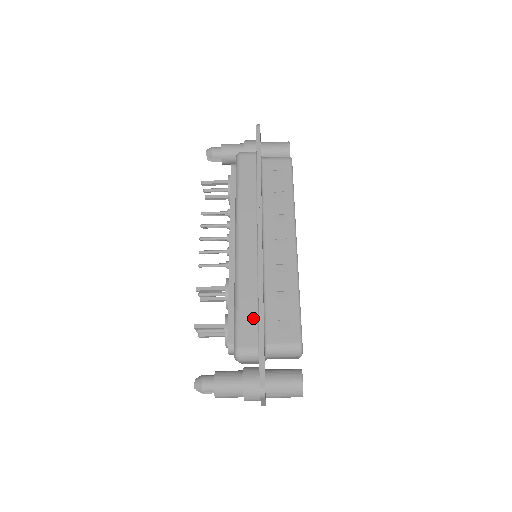
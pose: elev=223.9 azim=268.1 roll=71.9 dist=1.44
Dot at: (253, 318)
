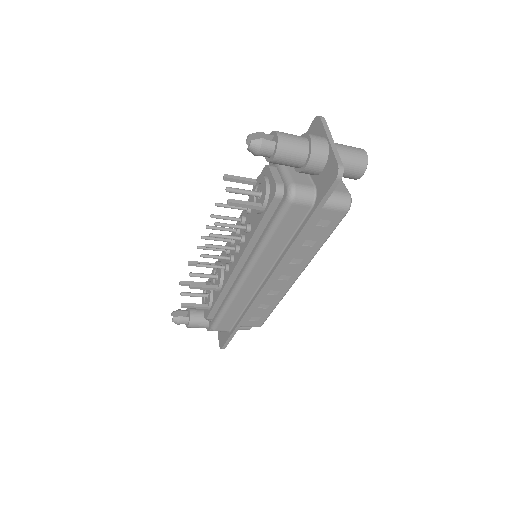
Dot at: (233, 320)
